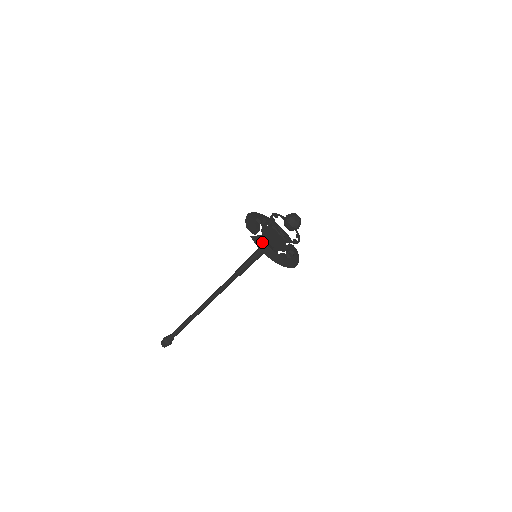
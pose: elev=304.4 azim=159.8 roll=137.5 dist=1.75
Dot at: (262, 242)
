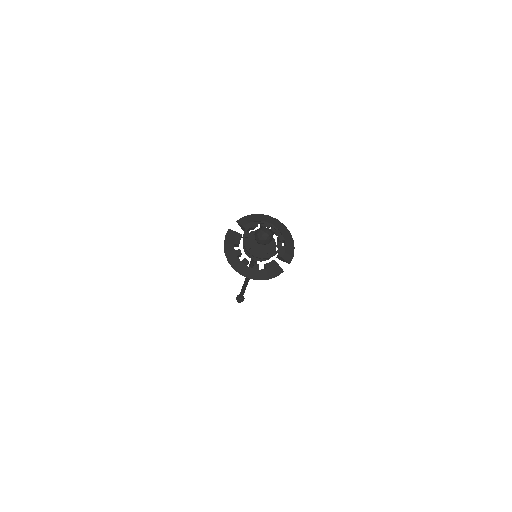
Dot at: (233, 238)
